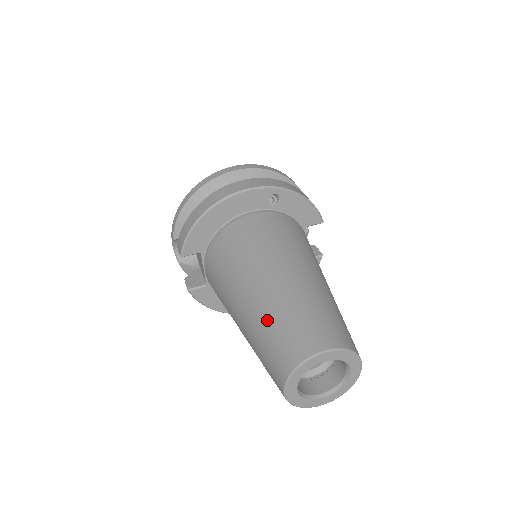
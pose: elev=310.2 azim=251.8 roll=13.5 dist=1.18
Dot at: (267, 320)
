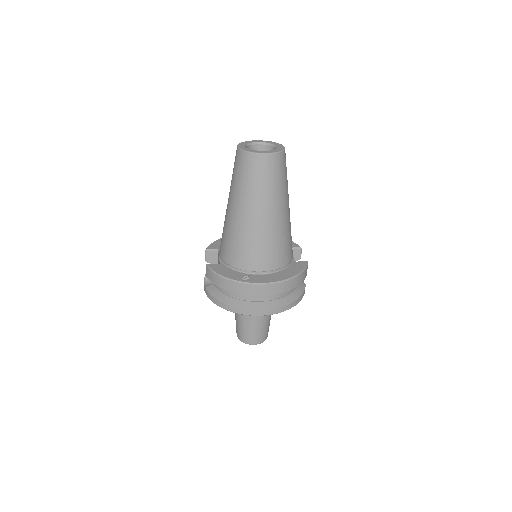
Dot at: occluded
